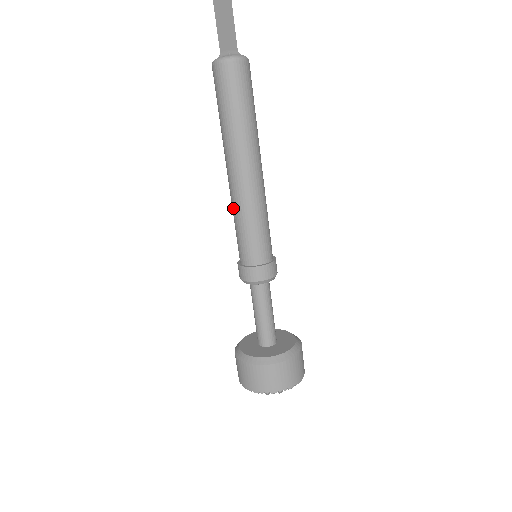
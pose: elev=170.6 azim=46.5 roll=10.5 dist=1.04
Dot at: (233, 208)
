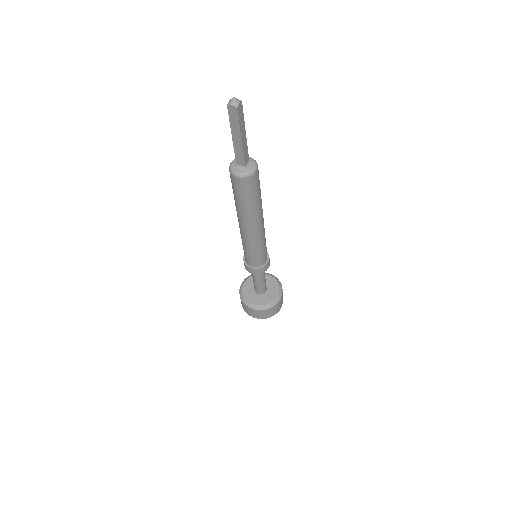
Dot at: (244, 242)
